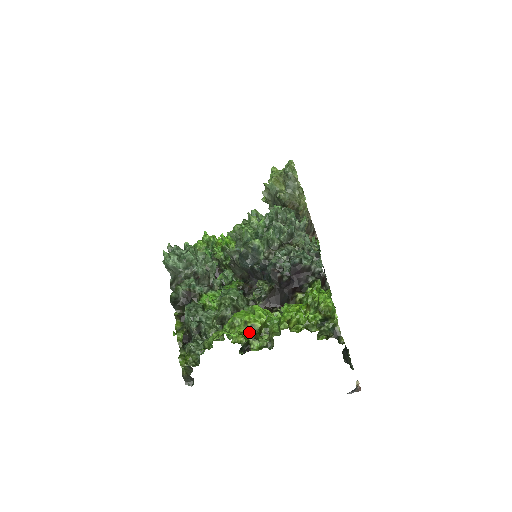
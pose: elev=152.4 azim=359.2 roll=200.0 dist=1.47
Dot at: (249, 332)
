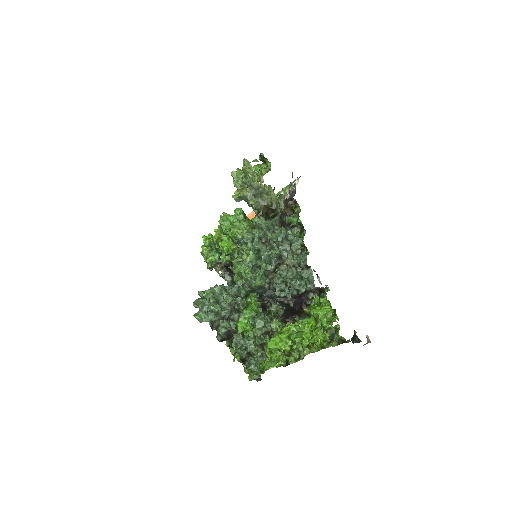
Dot at: (284, 354)
